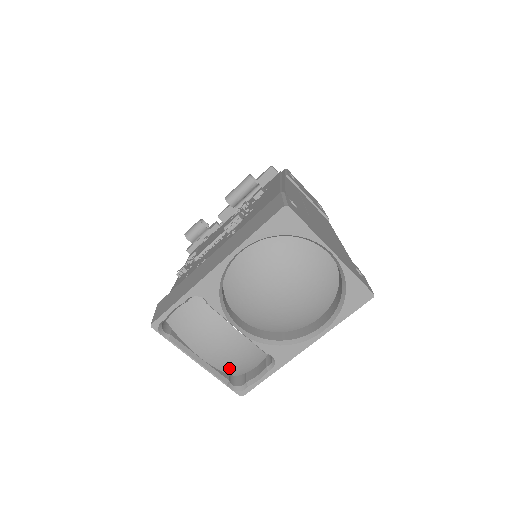
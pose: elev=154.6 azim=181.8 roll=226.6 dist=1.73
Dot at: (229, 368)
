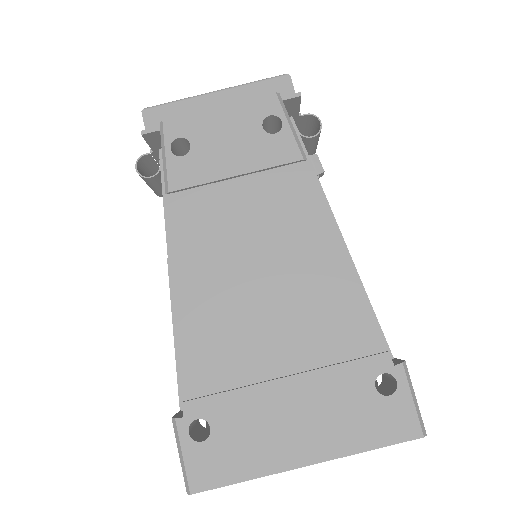
Dot at: occluded
